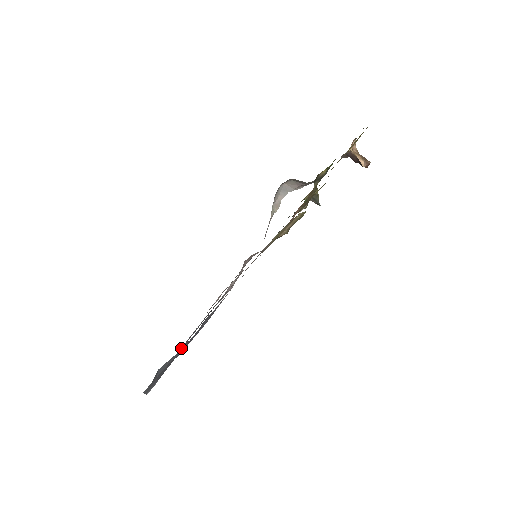
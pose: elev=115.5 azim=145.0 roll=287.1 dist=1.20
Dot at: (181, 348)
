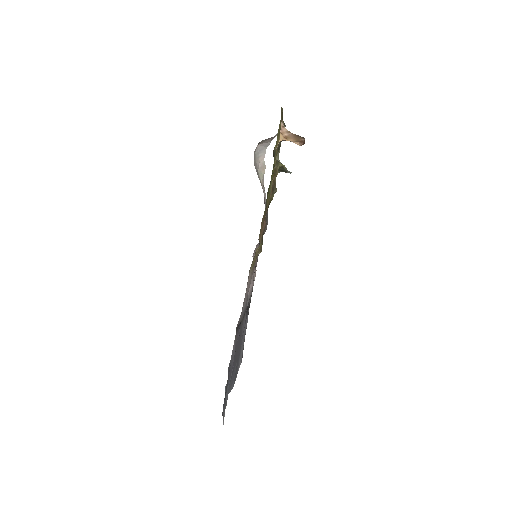
Dot at: (243, 335)
